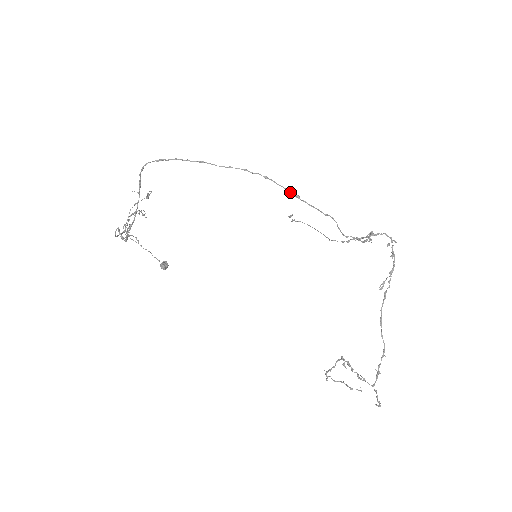
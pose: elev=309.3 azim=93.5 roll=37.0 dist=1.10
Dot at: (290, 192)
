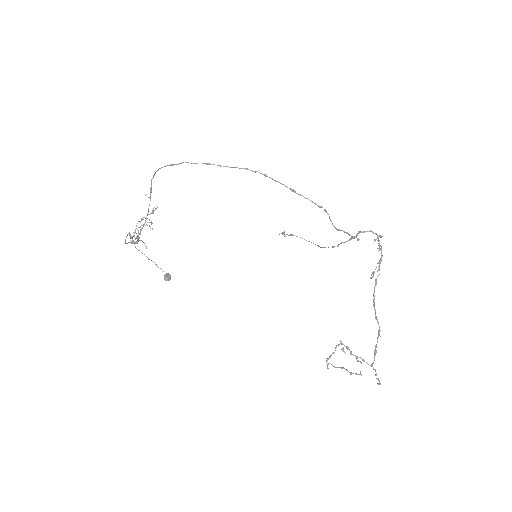
Dot at: (287, 187)
